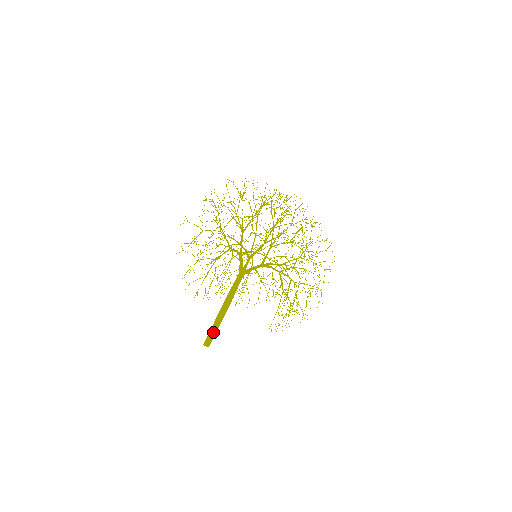
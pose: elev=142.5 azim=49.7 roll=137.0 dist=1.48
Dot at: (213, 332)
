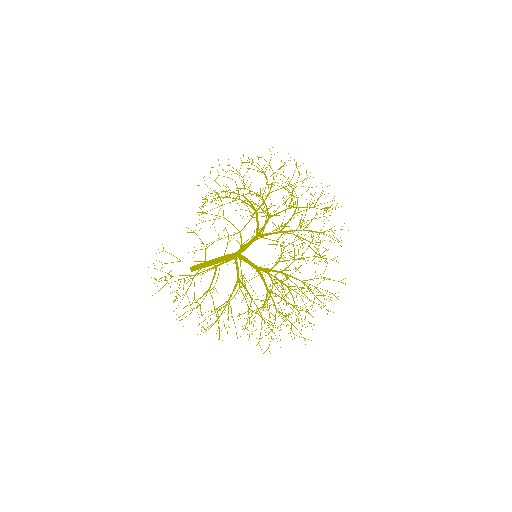
Dot at: occluded
